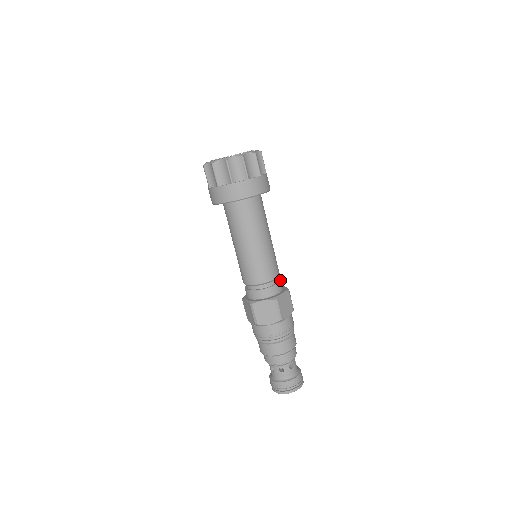
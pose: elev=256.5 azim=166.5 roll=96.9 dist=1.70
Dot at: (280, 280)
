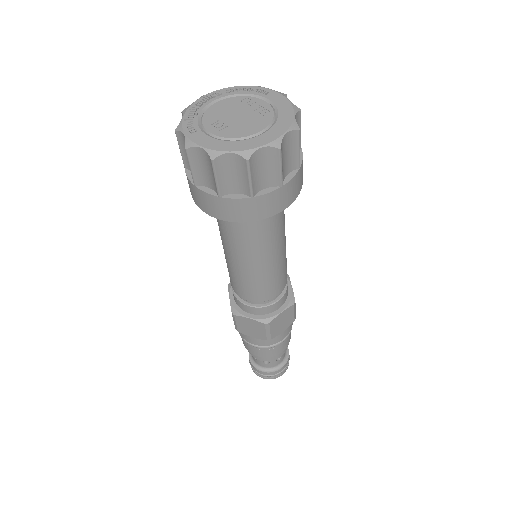
Dot at: occluded
